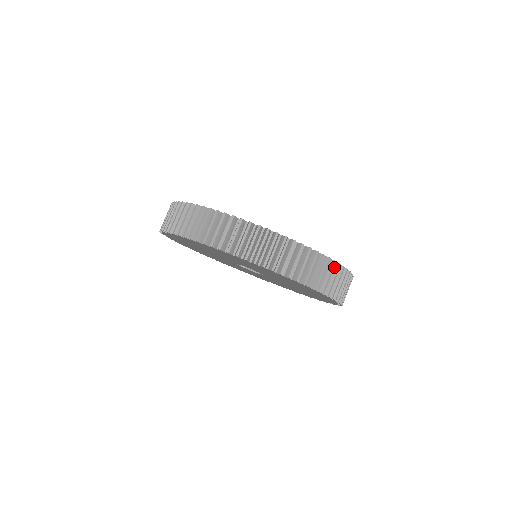
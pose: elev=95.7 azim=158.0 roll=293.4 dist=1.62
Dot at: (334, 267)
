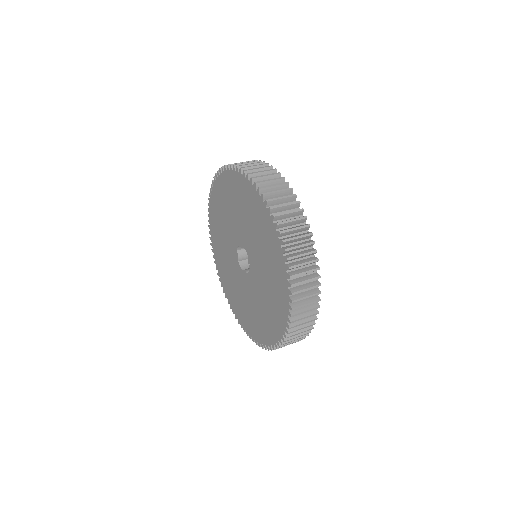
Dot at: (274, 175)
